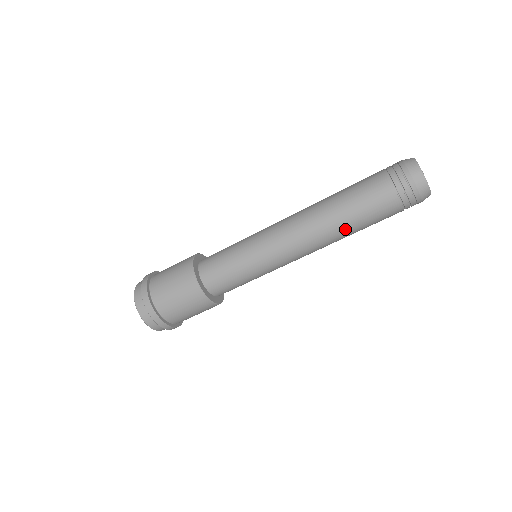
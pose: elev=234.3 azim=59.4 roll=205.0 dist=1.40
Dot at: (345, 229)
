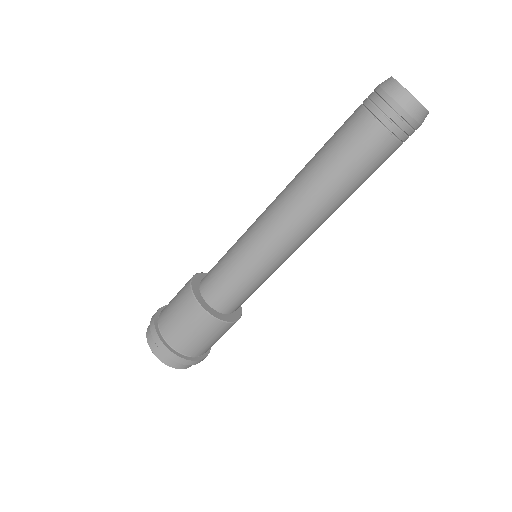
Dot at: (335, 189)
